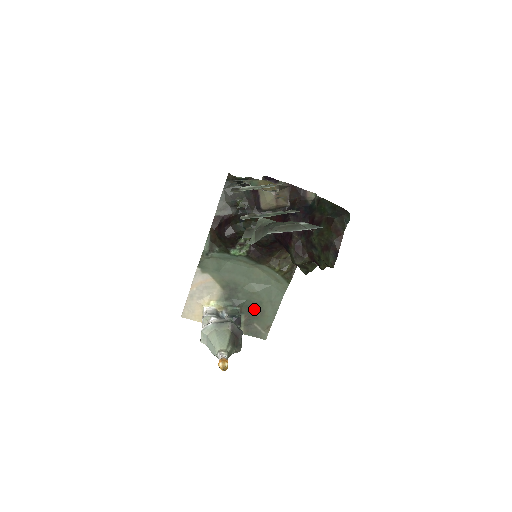
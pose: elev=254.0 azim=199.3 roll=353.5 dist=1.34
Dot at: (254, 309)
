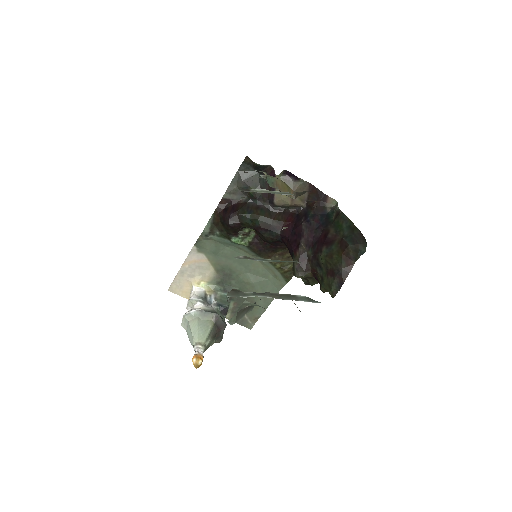
Dot at: (245, 298)
